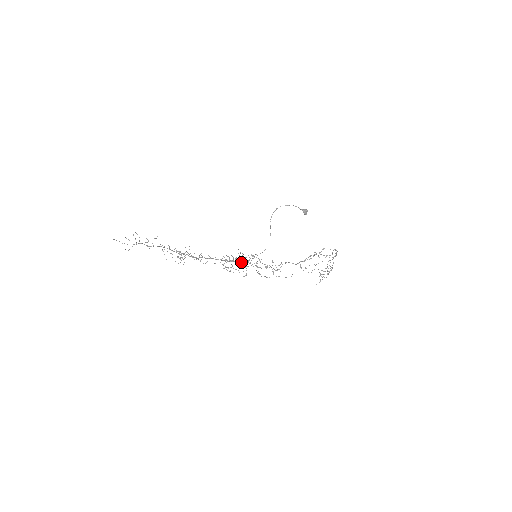
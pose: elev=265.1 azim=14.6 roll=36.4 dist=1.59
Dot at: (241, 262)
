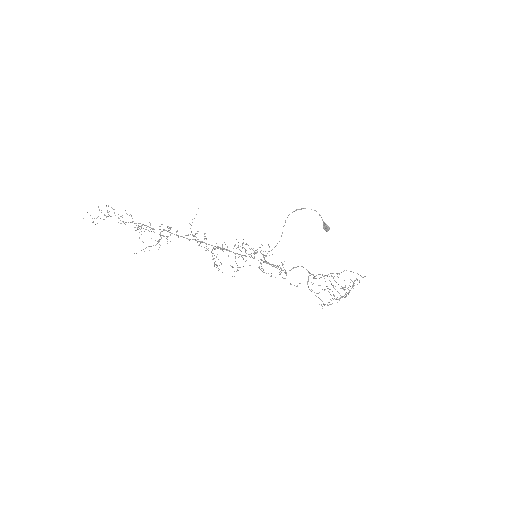
Dot at: occluded
